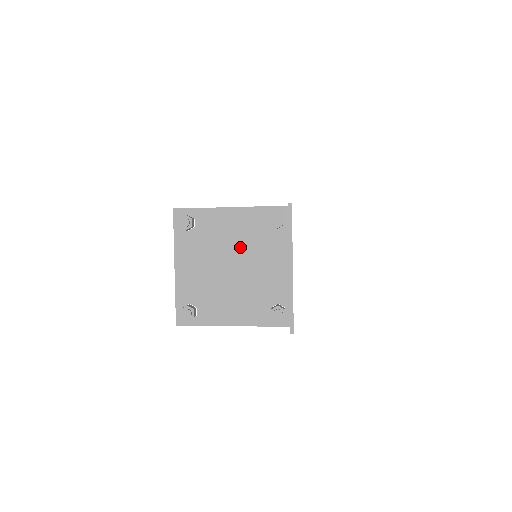
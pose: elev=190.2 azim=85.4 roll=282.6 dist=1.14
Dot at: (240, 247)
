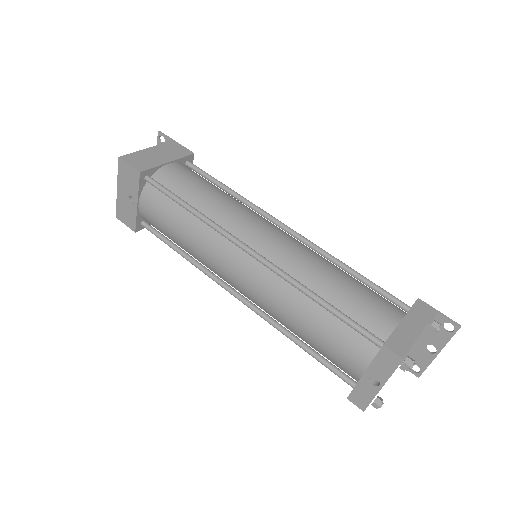
Dot at: occluded
